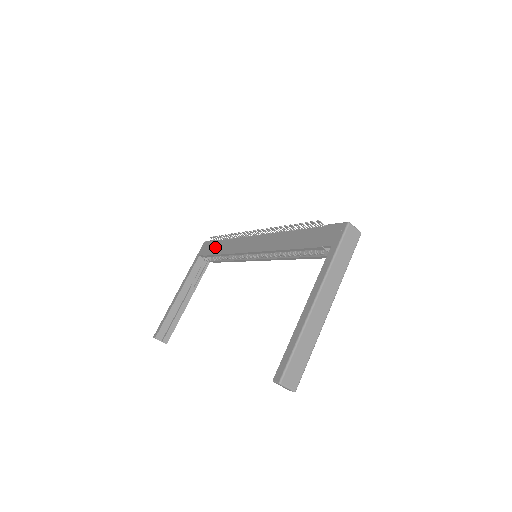
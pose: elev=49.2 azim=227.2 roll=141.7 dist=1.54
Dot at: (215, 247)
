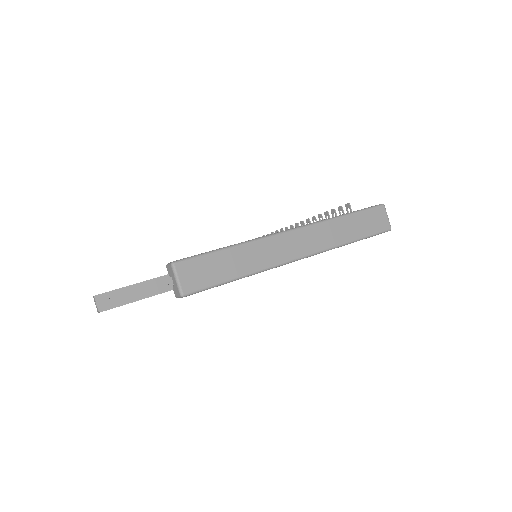
Dot at: occluded
